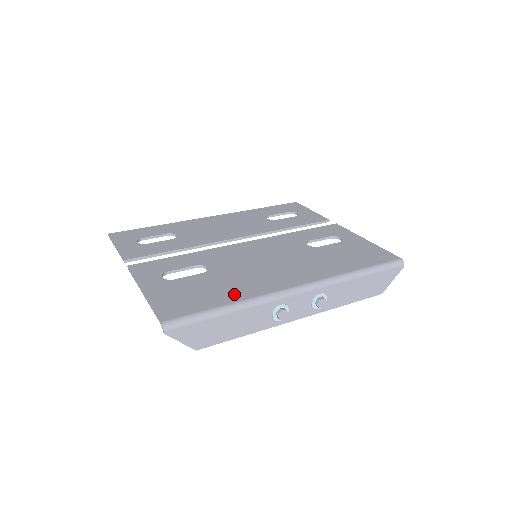
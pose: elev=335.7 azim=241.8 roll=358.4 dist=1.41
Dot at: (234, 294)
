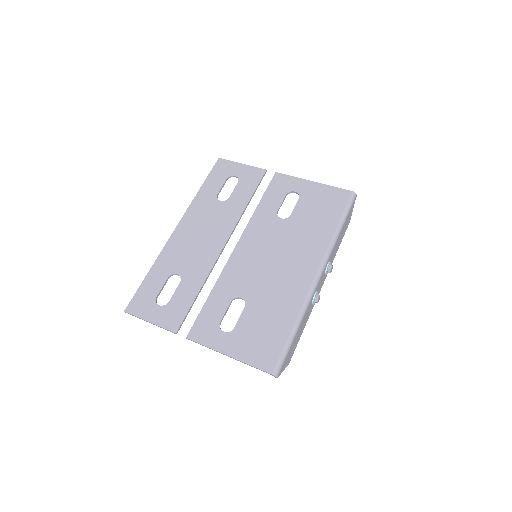
Dot at: (287, 314)
